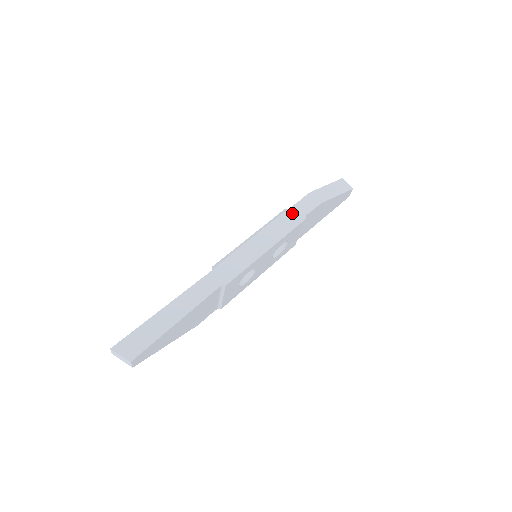
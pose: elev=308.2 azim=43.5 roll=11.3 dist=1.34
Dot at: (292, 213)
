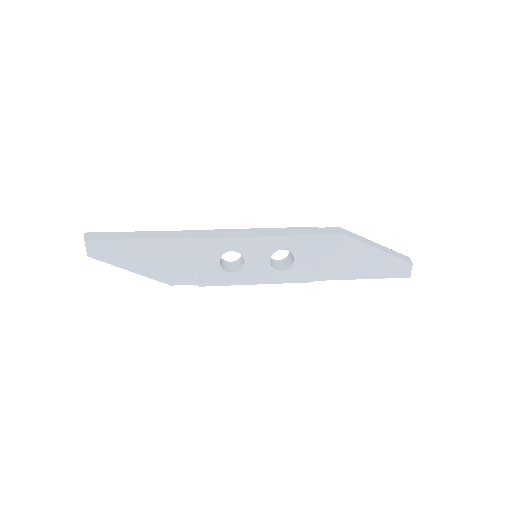
Dot at: (307, 229)
